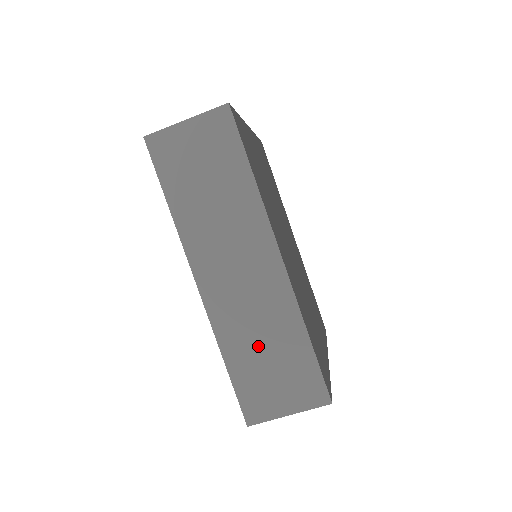
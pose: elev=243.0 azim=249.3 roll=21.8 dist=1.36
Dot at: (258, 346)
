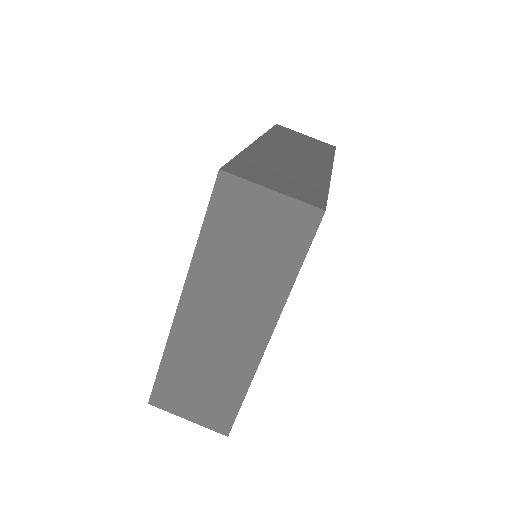
Dot at: (279, 167)
